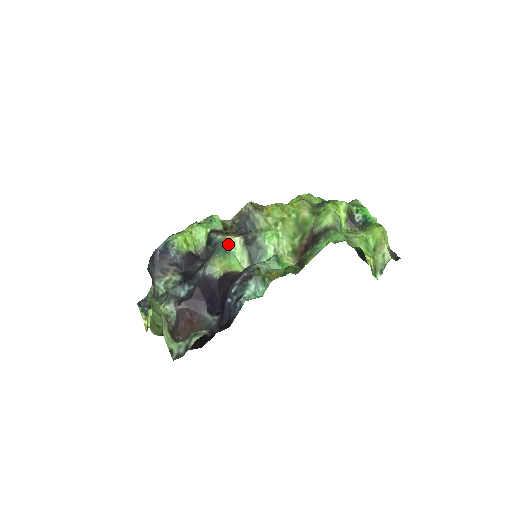
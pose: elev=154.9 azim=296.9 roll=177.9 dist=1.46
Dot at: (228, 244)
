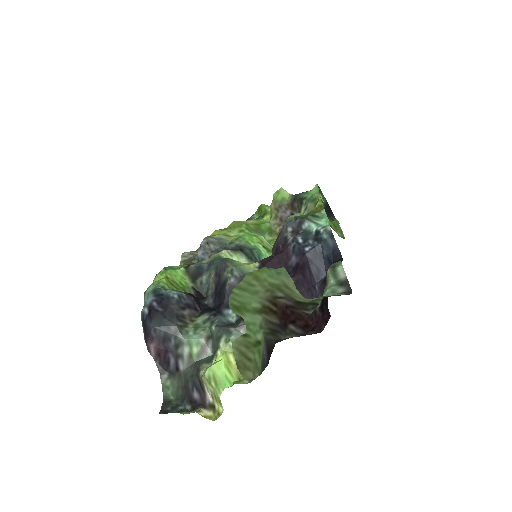
Dot at: occluded
